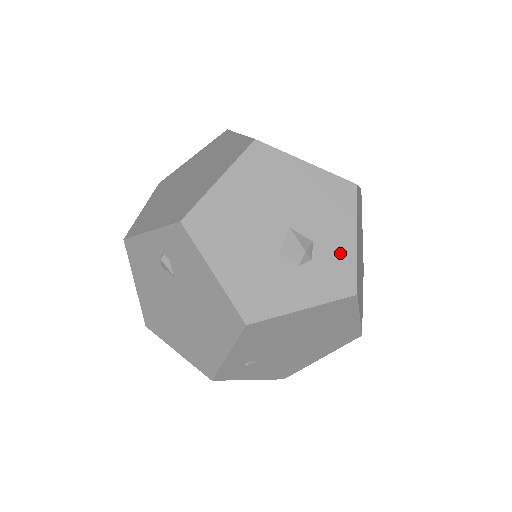
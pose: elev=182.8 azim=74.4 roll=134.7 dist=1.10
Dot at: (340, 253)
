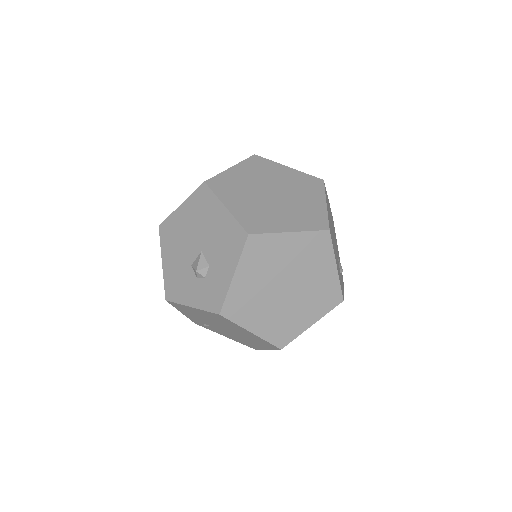
Dot at: (220, 281)
